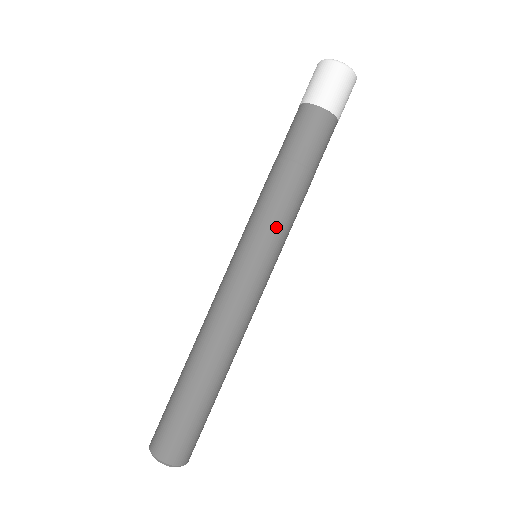
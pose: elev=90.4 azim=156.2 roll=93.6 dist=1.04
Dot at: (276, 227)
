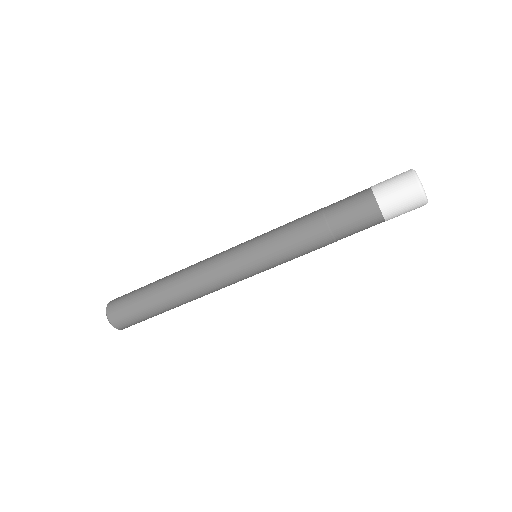
Dot at: (281, 256)
